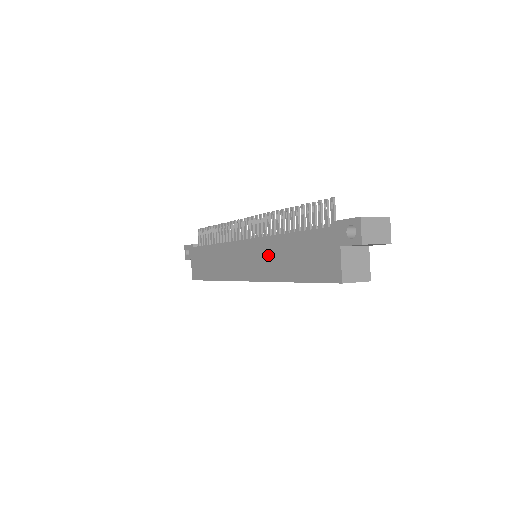
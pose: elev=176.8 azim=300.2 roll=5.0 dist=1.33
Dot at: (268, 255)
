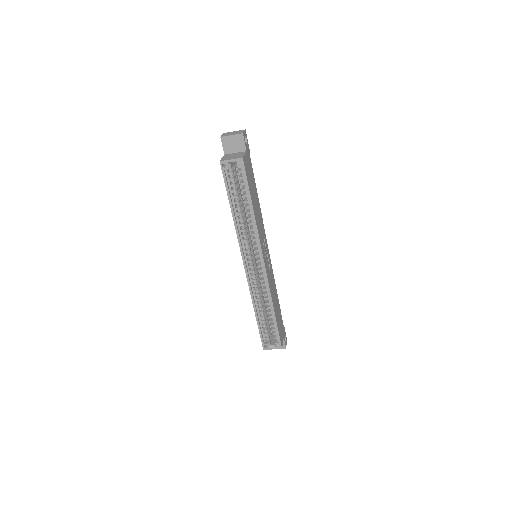
Dot at: occluded
